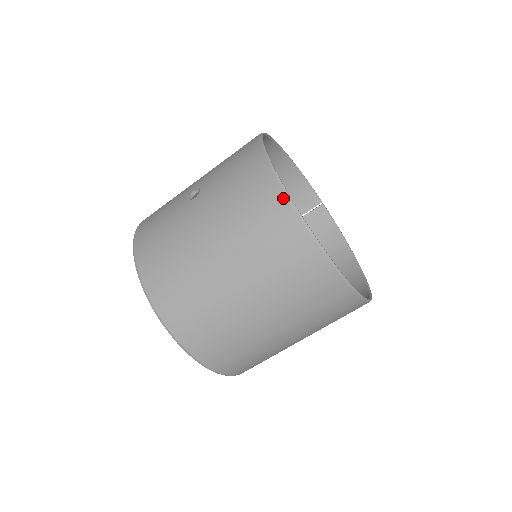
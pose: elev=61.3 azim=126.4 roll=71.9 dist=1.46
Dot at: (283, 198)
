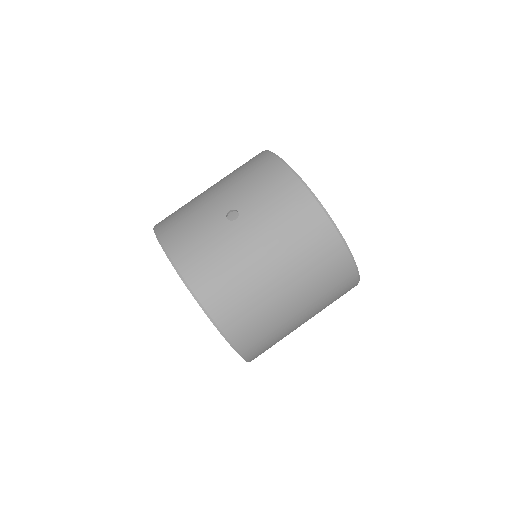
Dot at: (328, 222)
